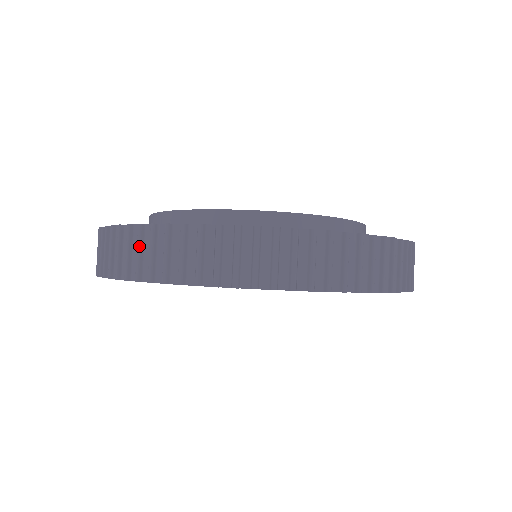
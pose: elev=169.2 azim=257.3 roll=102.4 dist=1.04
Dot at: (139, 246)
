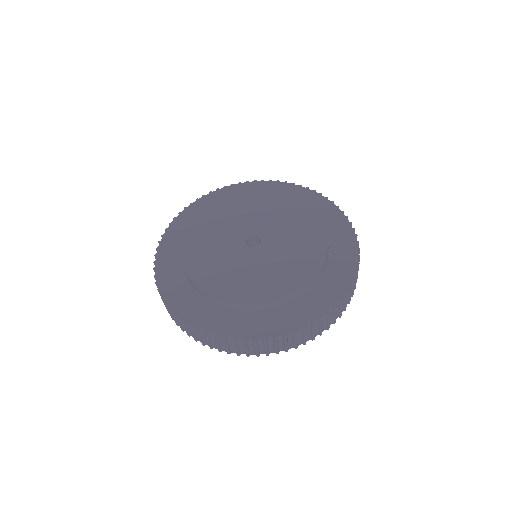
Dot at: (185, 327)
